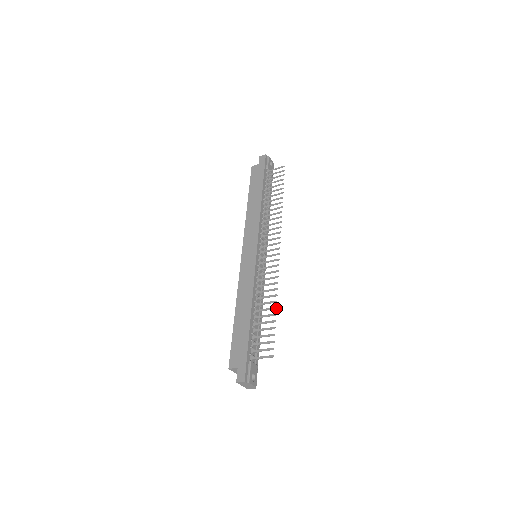
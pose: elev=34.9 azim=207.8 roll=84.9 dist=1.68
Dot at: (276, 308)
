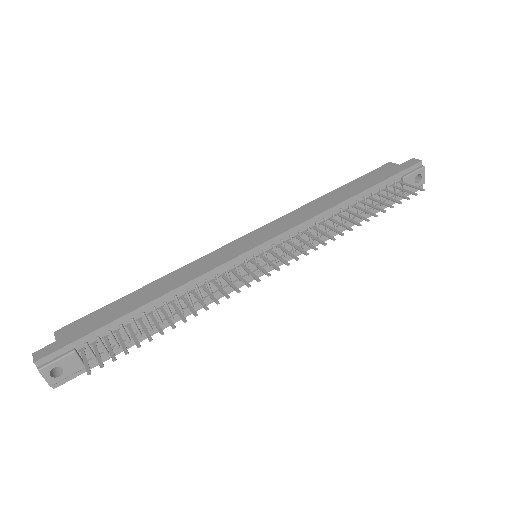
Dot at: (173, 327)
